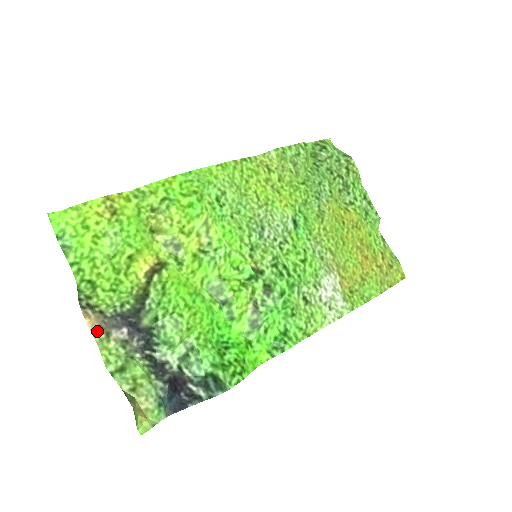
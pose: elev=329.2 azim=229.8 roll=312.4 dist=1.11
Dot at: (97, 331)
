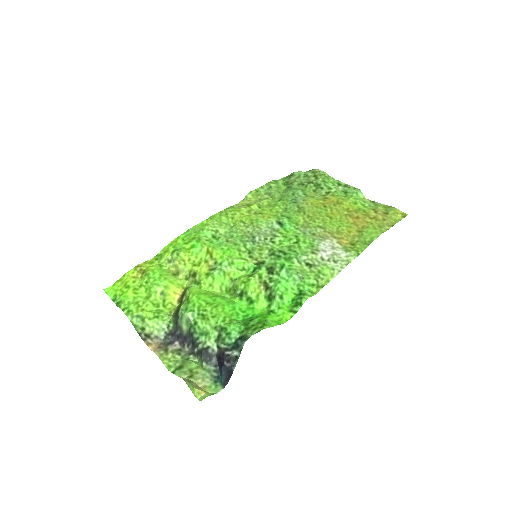
Dot at: (157, 351)
